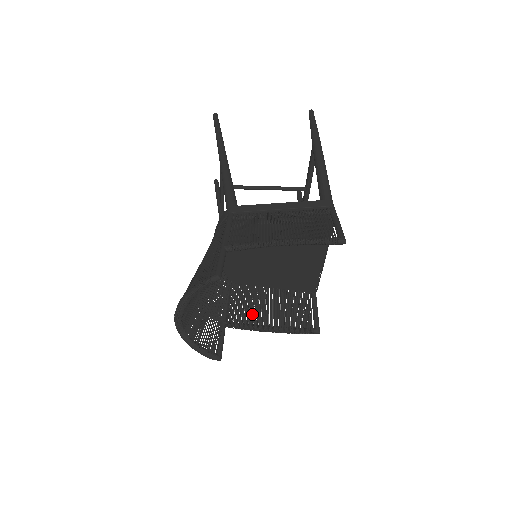
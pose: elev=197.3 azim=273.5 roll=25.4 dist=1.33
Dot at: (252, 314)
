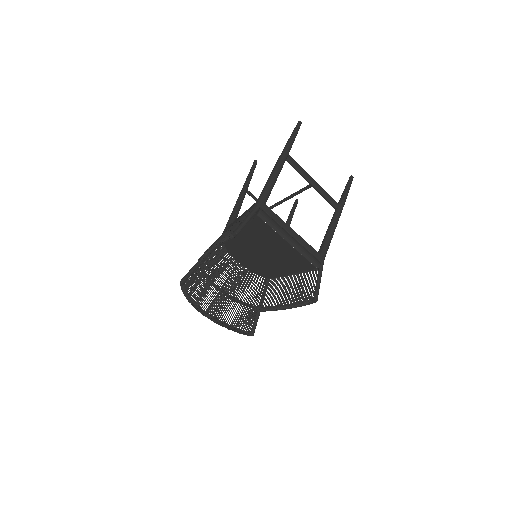
Dot at: occluded
